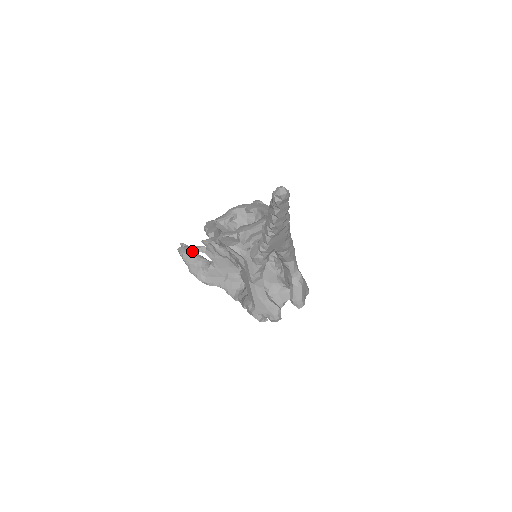
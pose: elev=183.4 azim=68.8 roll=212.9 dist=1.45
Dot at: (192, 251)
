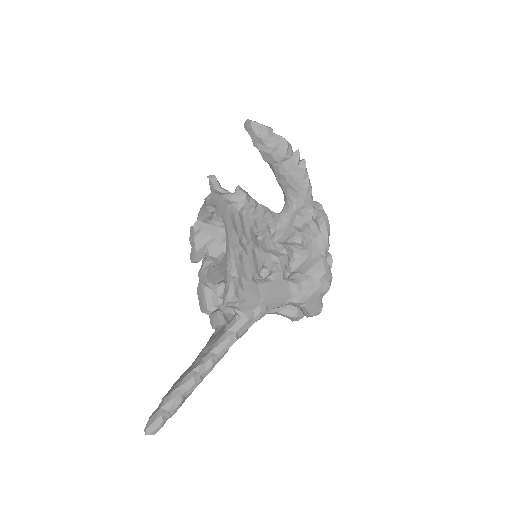
Dot at: occluded
